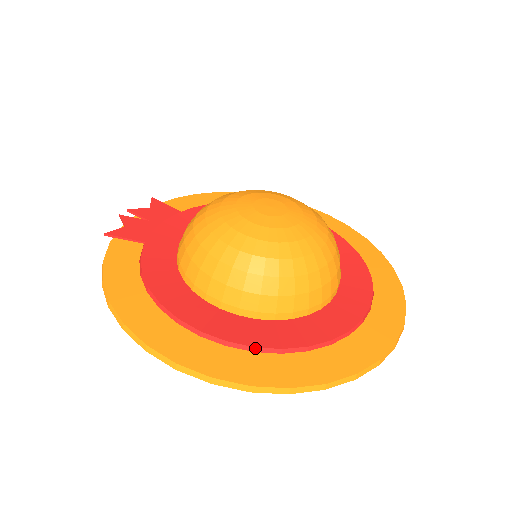
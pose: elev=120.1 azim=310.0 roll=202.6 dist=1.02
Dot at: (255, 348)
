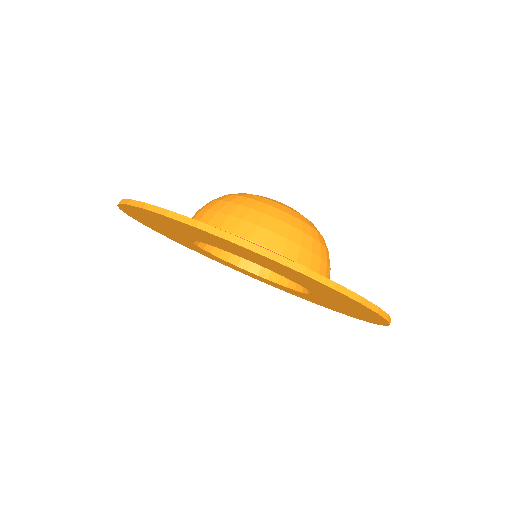
Dot at: occluded
